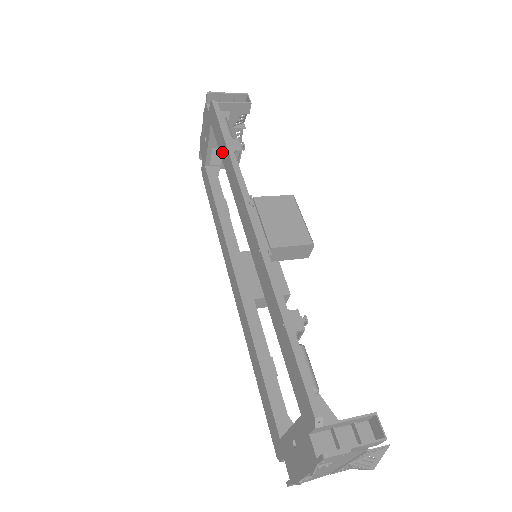
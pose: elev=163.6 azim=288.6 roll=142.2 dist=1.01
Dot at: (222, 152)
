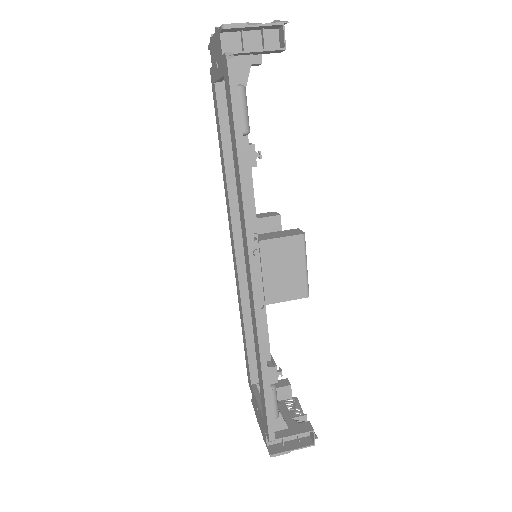
Dot at: (233, 148)
